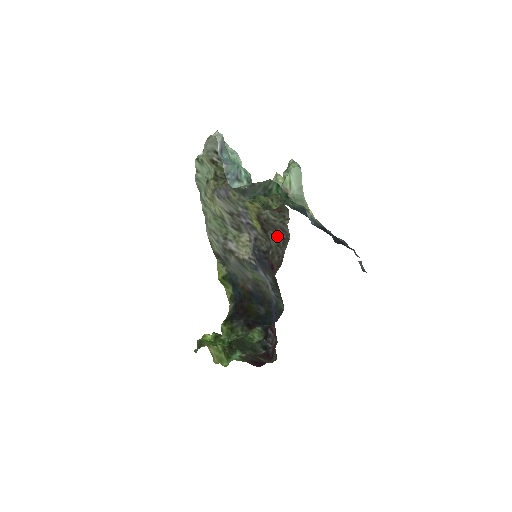
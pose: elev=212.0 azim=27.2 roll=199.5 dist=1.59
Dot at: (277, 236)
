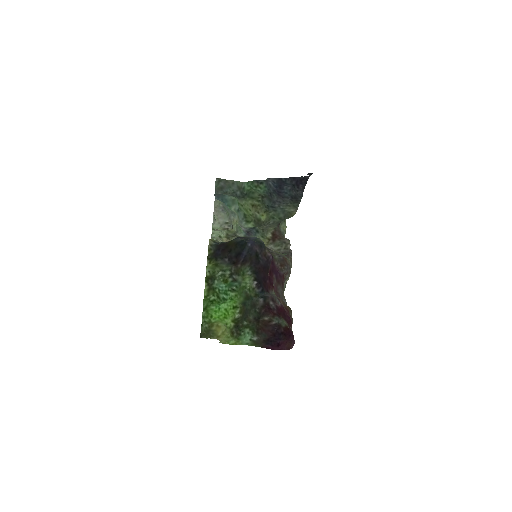
Dot at: (280, 253)
